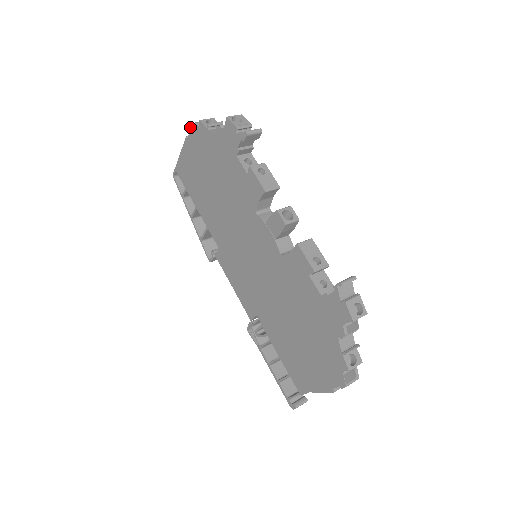
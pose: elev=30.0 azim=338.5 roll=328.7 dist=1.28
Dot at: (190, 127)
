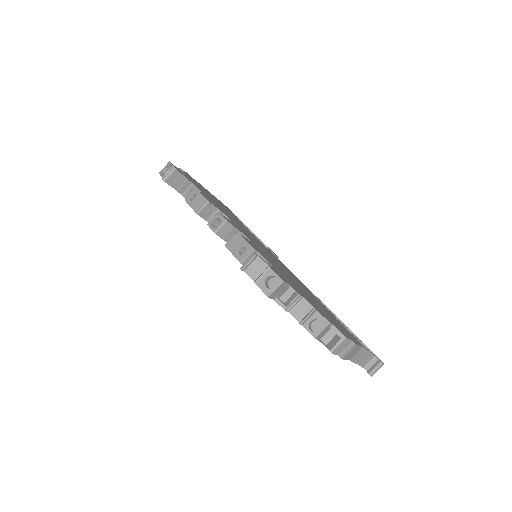
Dot at: occluded
